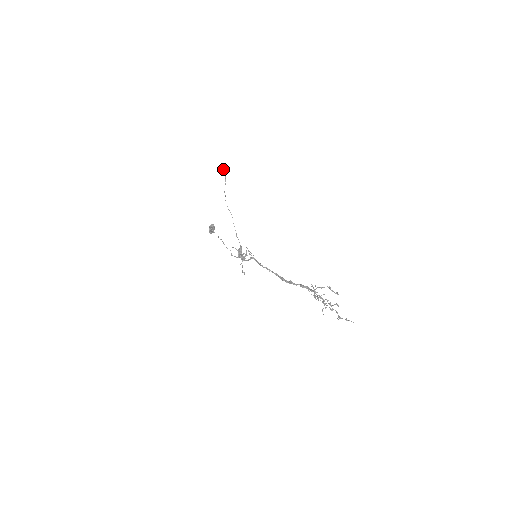
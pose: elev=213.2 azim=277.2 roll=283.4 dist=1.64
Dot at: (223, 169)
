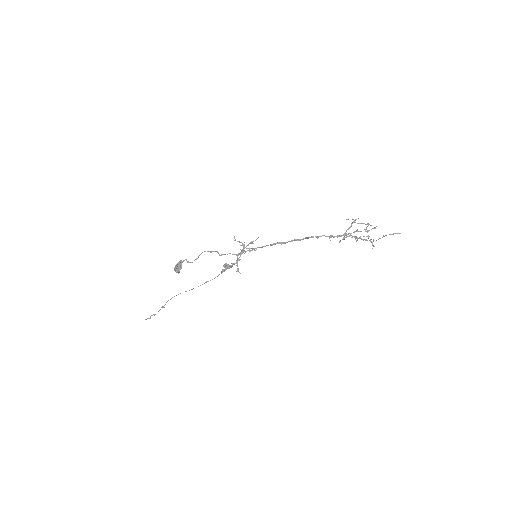
Dot at: (148, 318)
